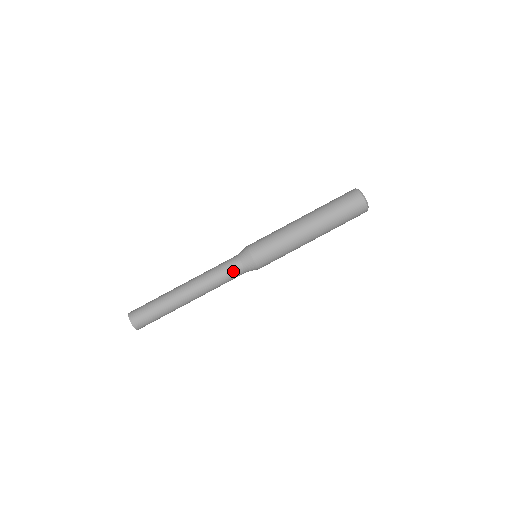
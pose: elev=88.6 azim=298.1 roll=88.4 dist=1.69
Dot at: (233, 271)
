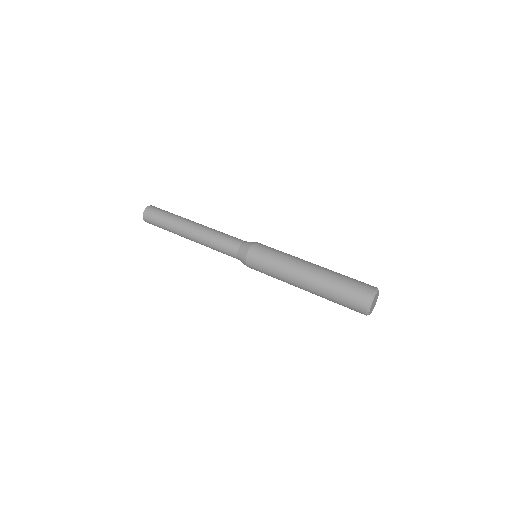
Dot at: (235, 238)
